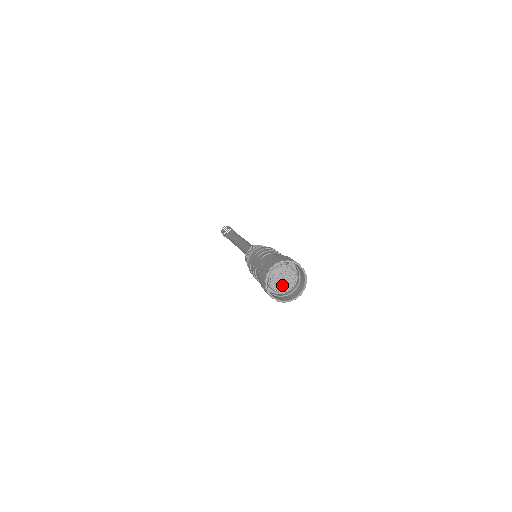
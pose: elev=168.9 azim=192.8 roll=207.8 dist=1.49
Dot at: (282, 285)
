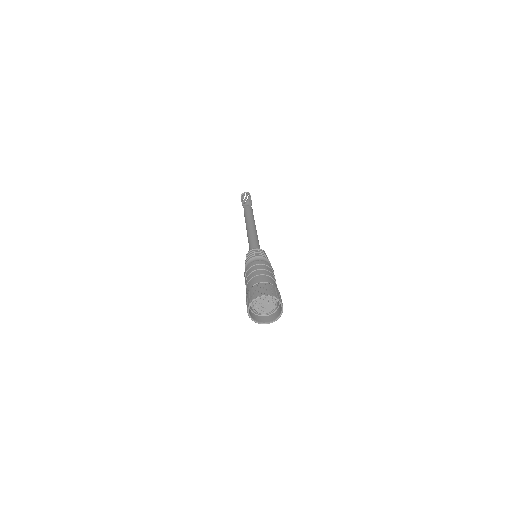
Dot at: (266, 309)
